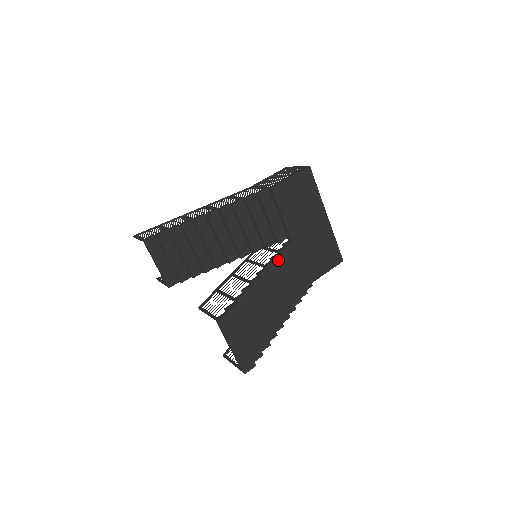
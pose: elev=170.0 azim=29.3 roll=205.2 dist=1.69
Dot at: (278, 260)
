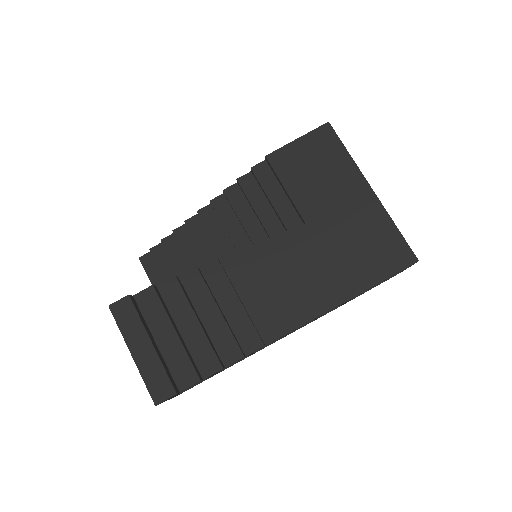
Dot at: (267, 247)
